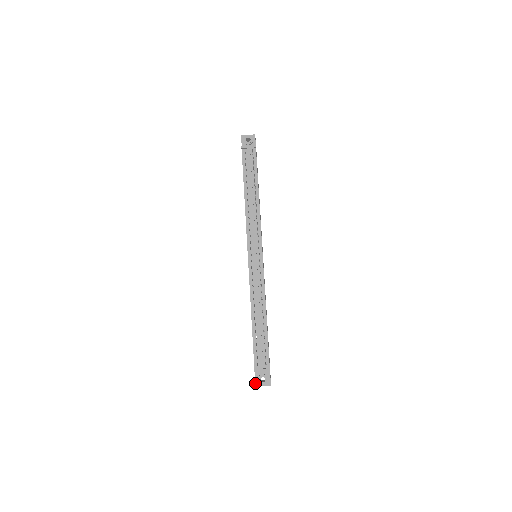
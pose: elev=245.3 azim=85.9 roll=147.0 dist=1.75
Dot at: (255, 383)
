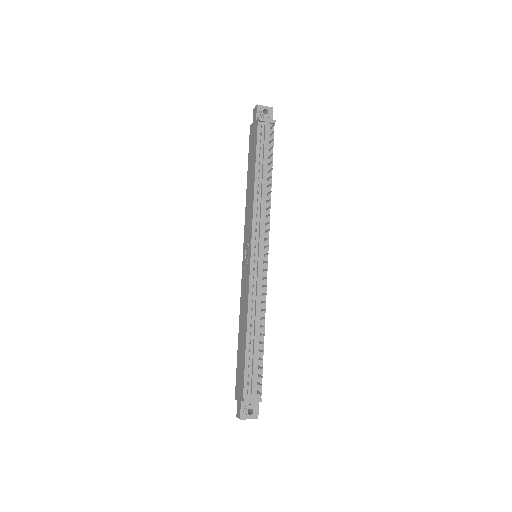
Dot at: (240, 415)
